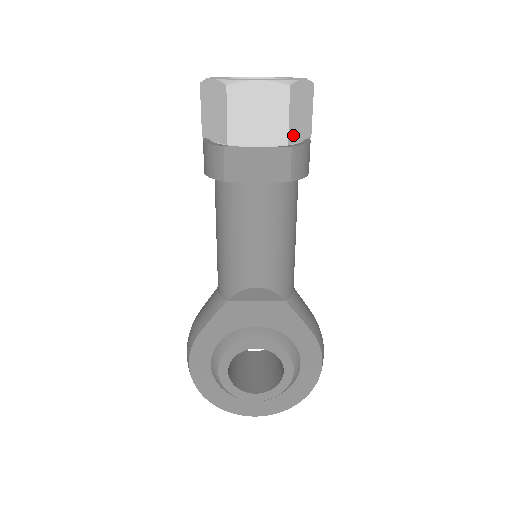
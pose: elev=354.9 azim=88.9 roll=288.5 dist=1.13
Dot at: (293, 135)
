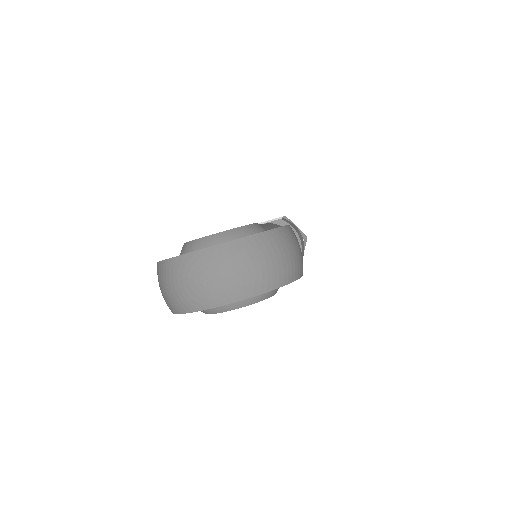
Dot at: occluded
